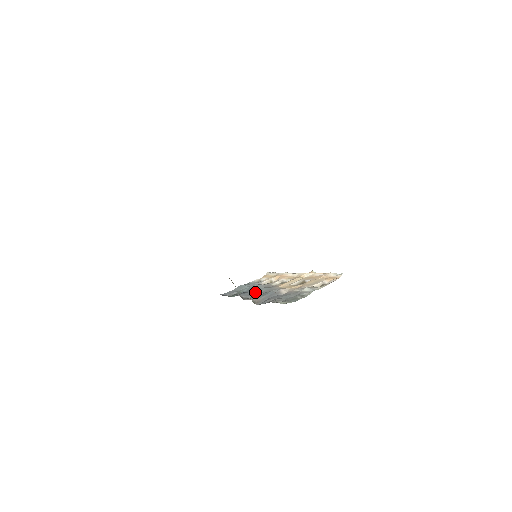
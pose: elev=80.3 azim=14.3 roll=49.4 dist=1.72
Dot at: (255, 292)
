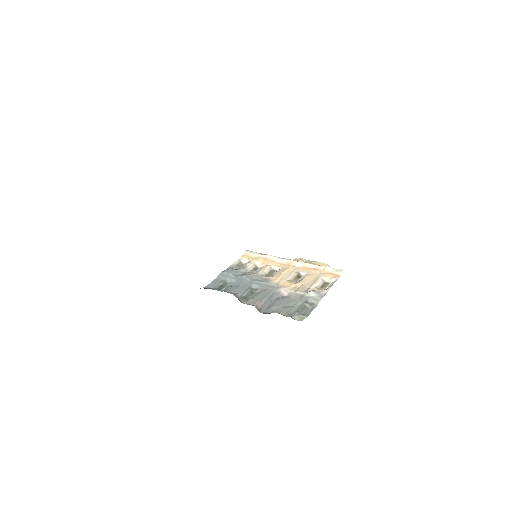
Dot at: (248, 287)
